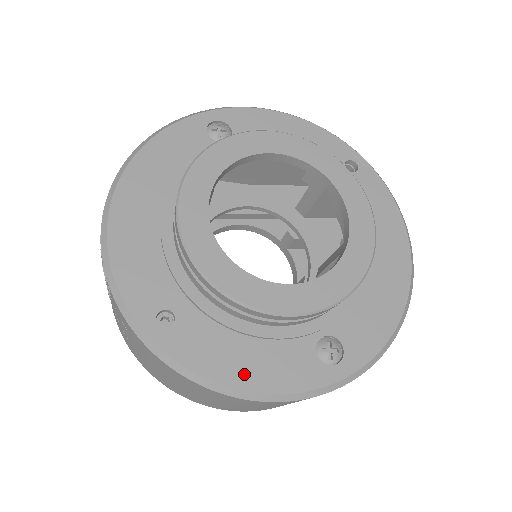
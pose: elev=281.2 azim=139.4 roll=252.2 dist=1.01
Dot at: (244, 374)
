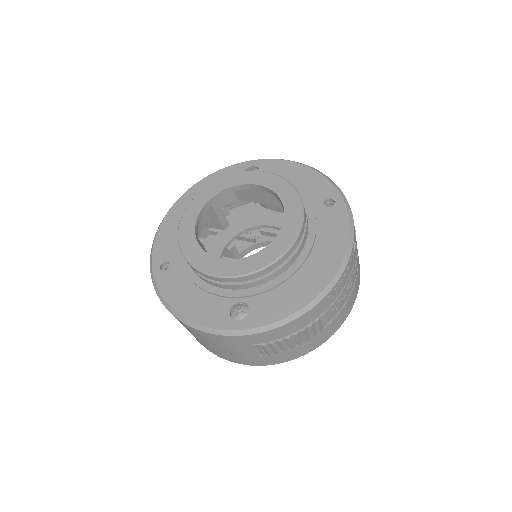
Dot at: (184, 306)
